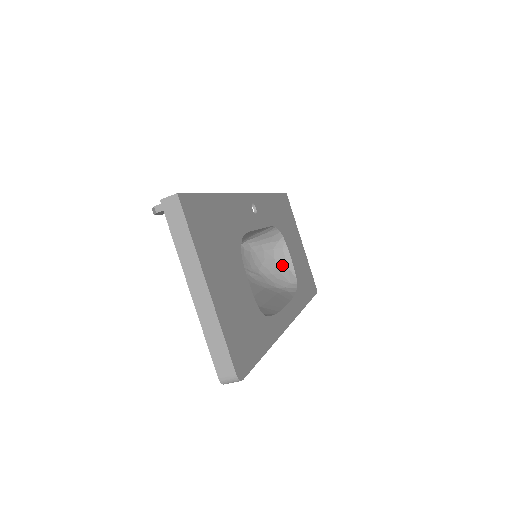
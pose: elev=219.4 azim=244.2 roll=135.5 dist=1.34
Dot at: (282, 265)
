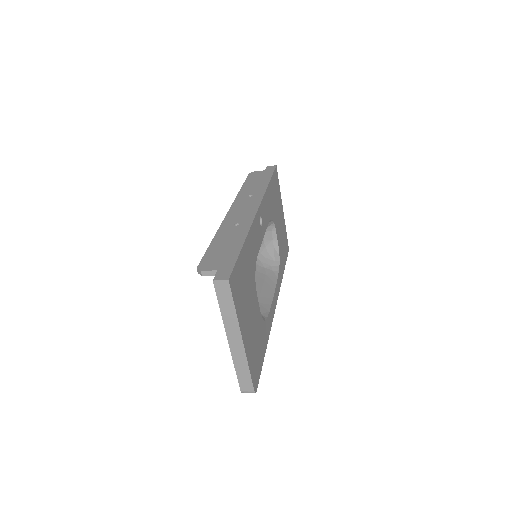
Dot at: (269, 244)
